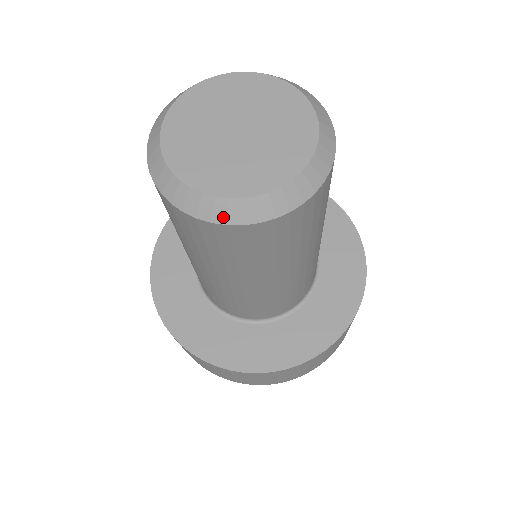
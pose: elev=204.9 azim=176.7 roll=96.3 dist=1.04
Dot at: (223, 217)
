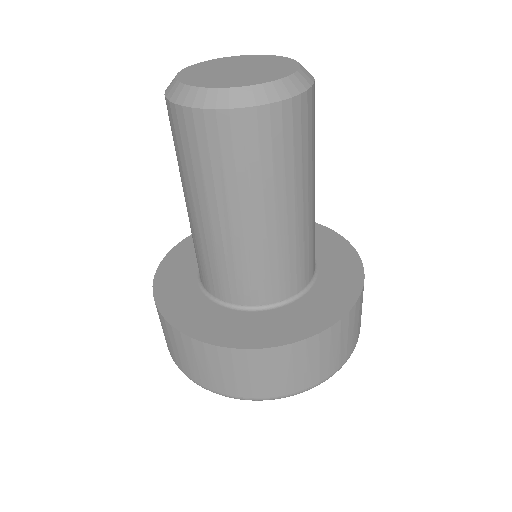
Dot at: (191, 101)
